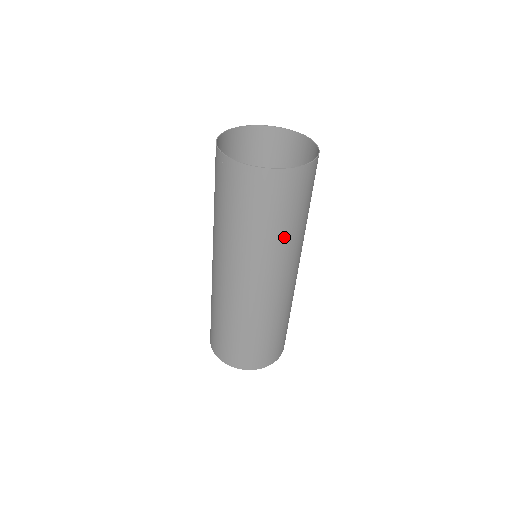
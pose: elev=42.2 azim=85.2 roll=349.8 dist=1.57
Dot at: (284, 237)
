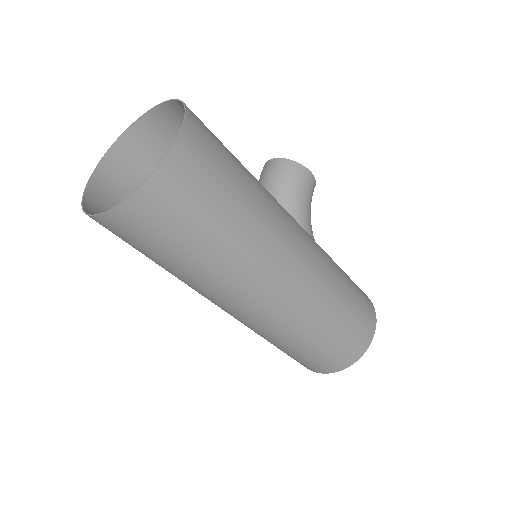
Dot at: (200, 269)
